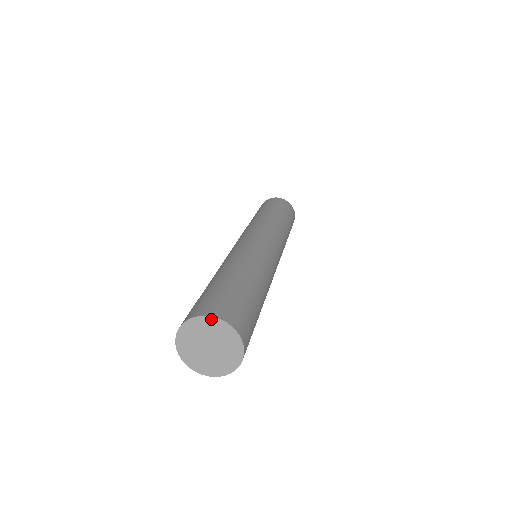
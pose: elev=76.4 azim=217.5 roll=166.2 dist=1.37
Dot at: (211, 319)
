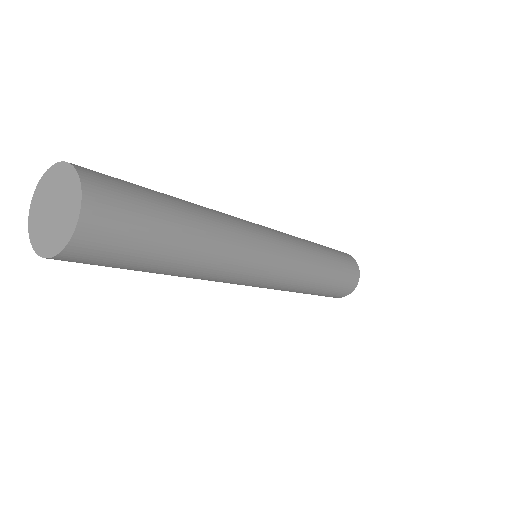
Dot at: (69, 167)
